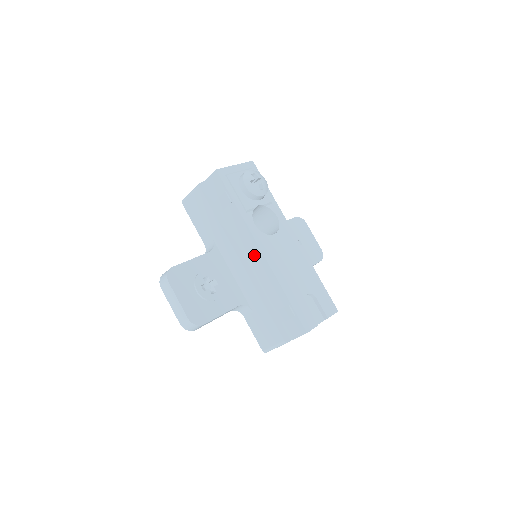
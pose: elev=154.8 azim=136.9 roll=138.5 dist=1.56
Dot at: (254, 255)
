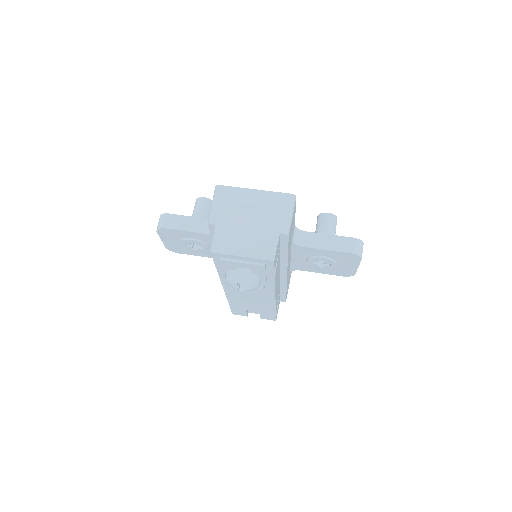
Dot at: occluded
